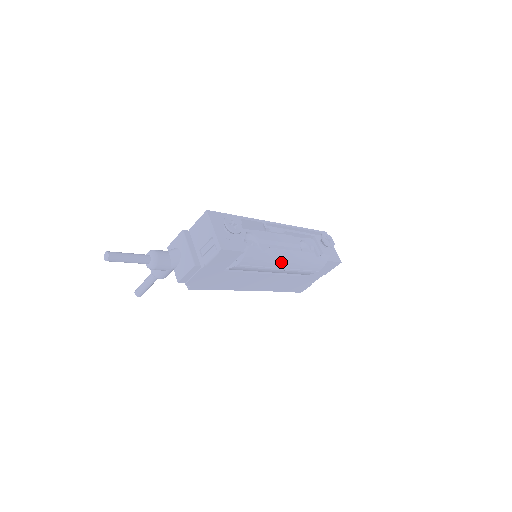
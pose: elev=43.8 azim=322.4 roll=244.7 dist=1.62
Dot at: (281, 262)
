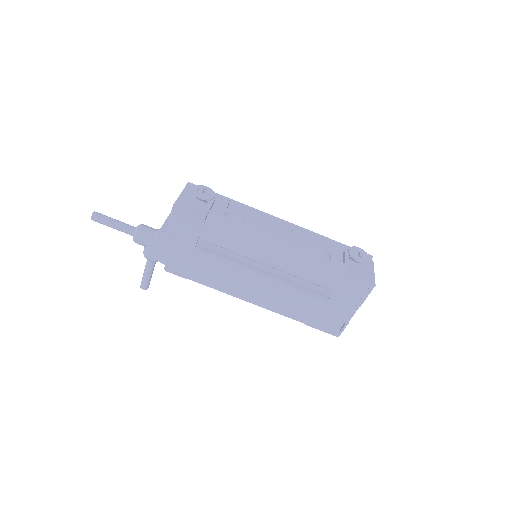
Dot at: (263, 250)
